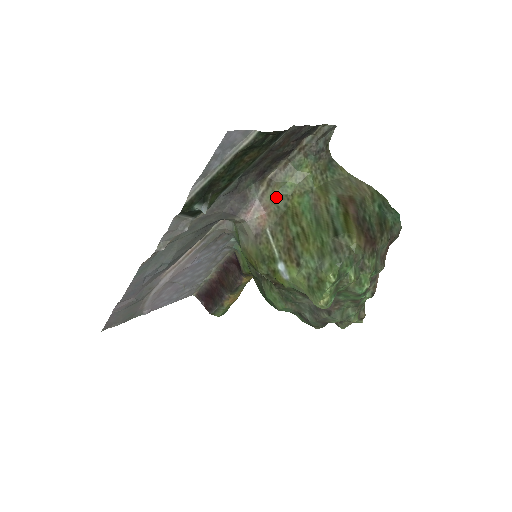
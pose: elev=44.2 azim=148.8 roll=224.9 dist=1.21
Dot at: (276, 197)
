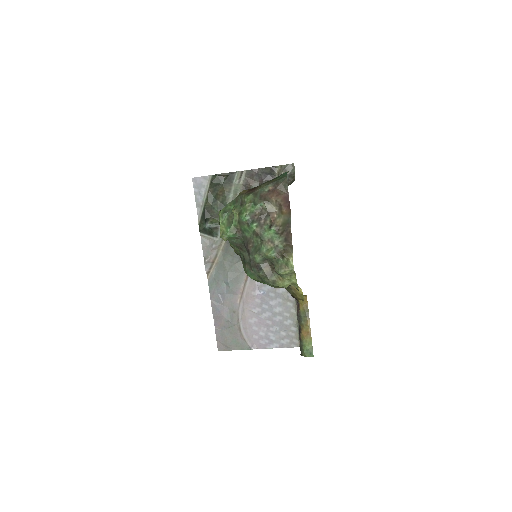
Dot at: occluded
